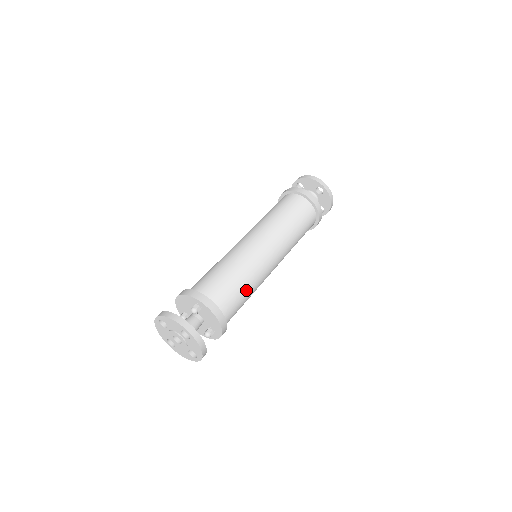
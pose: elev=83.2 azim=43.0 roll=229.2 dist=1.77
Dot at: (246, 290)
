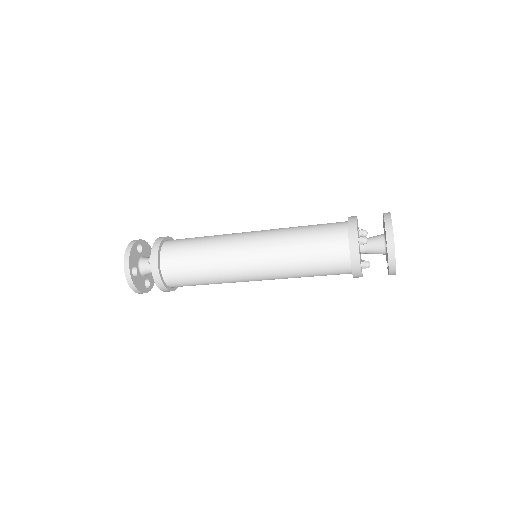
Dot at: (203, 279)
